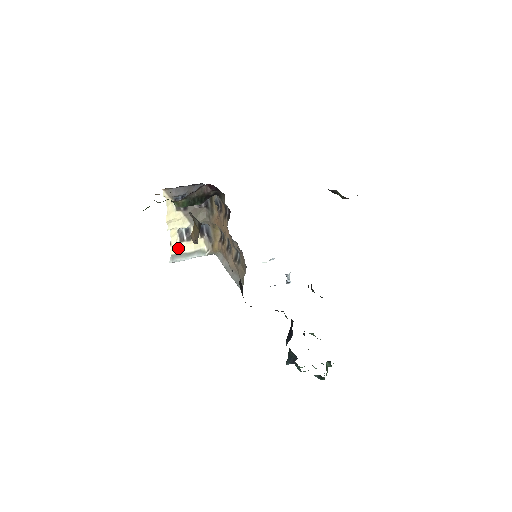
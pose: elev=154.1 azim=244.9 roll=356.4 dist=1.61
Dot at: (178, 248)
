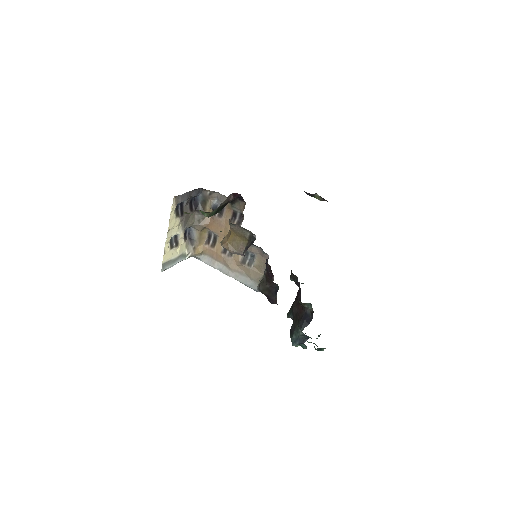
Dot at: (168, 256)
